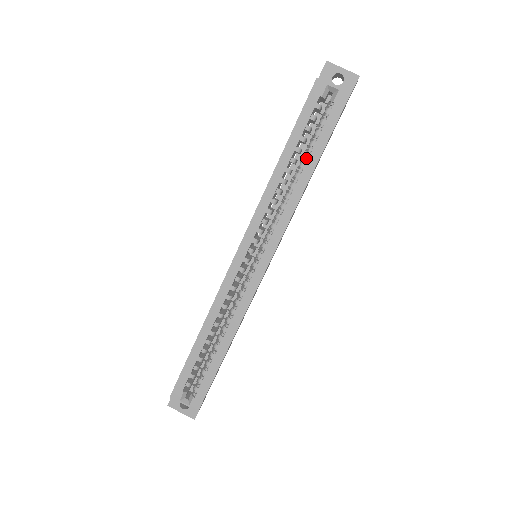
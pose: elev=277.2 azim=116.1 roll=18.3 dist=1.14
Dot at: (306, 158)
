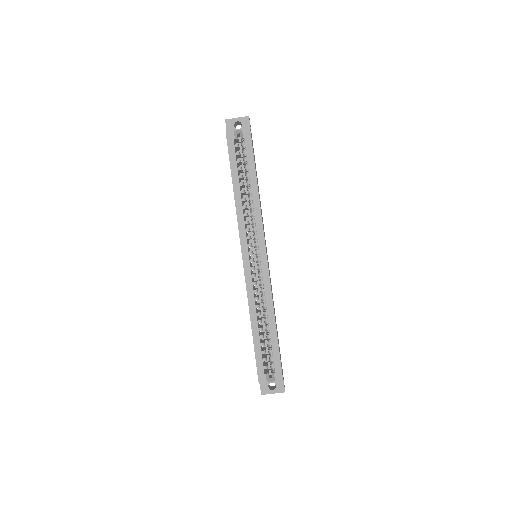
Dot at: (248, 178)
